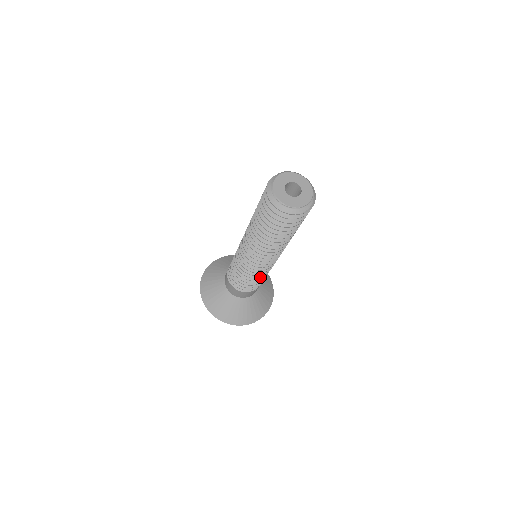
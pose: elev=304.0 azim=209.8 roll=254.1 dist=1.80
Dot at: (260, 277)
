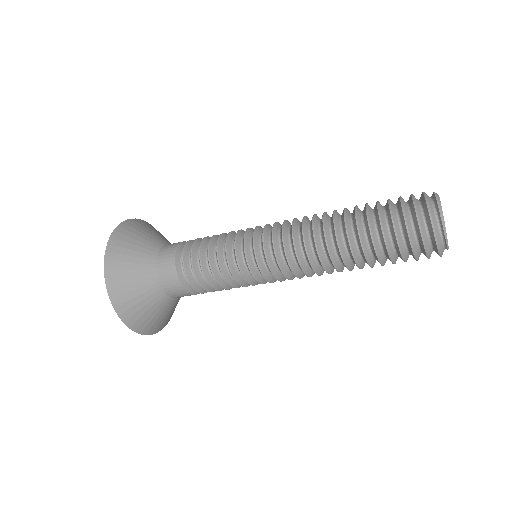
Dot at: occluded
